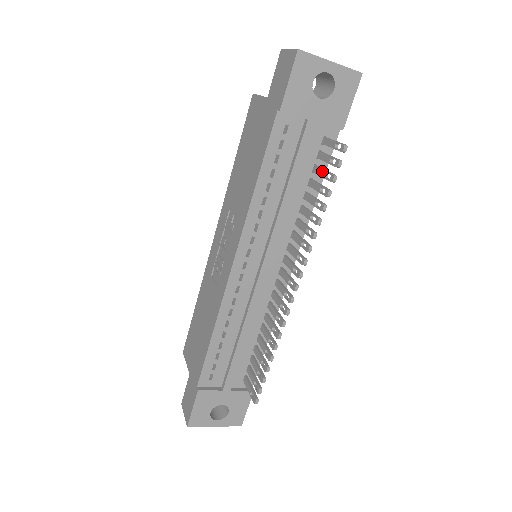
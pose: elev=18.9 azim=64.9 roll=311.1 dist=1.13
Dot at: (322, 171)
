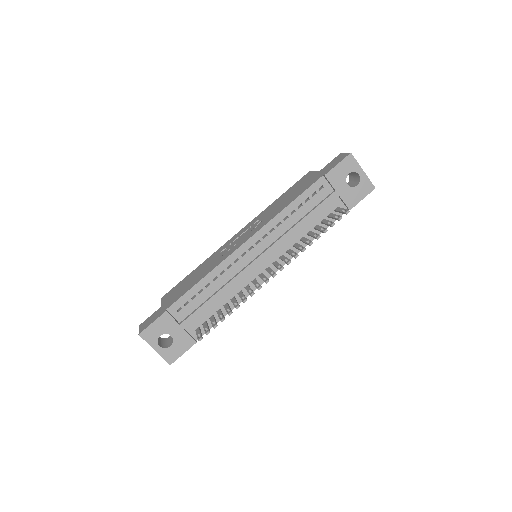
Dot at: (328, 221)
